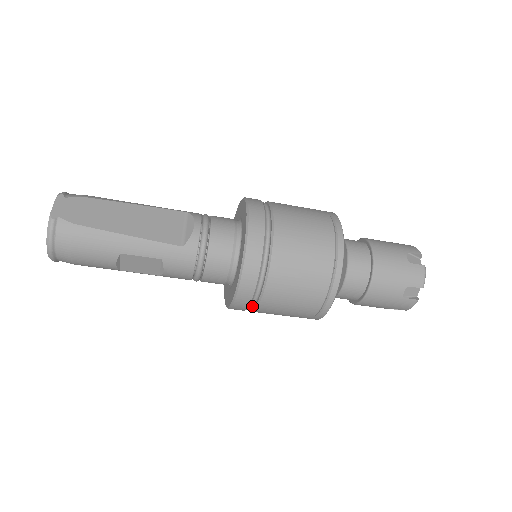
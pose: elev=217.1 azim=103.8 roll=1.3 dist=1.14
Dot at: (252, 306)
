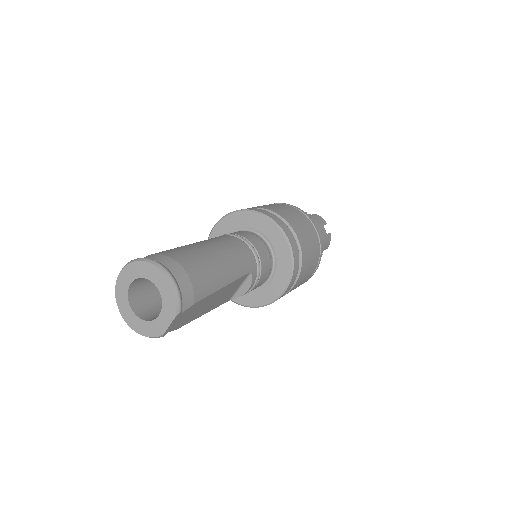
Dot at: occluded
